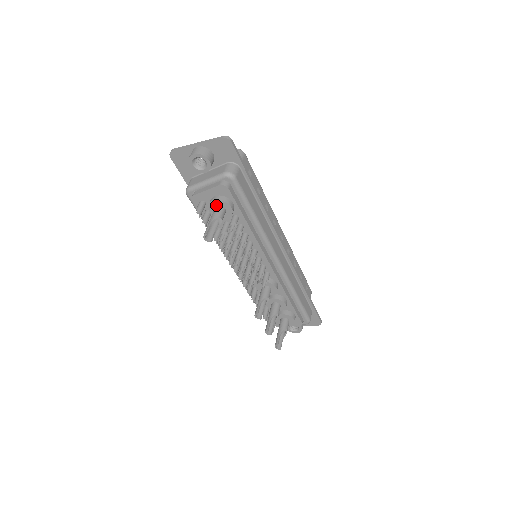
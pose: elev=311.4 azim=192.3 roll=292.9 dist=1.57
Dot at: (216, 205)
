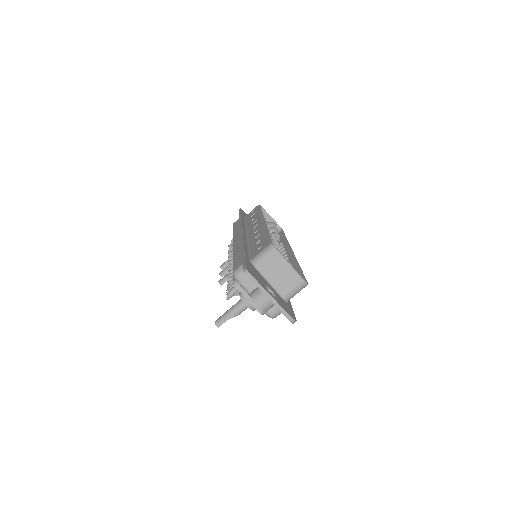
Dot at: (246, 303)
